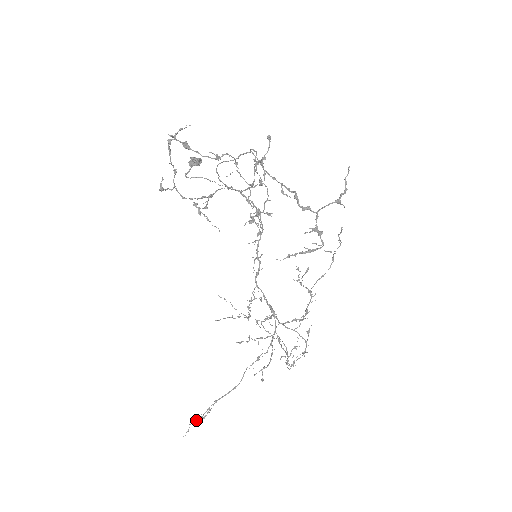
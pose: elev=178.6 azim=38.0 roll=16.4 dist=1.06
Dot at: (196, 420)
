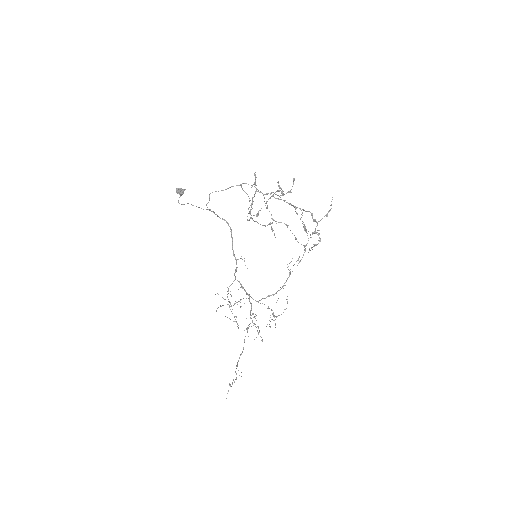
Dot at: (232, 383)
